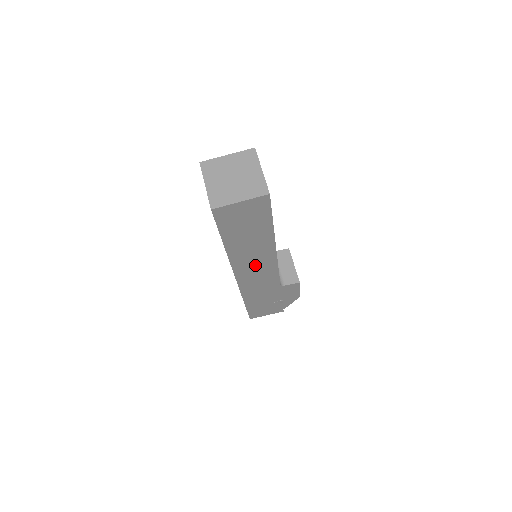
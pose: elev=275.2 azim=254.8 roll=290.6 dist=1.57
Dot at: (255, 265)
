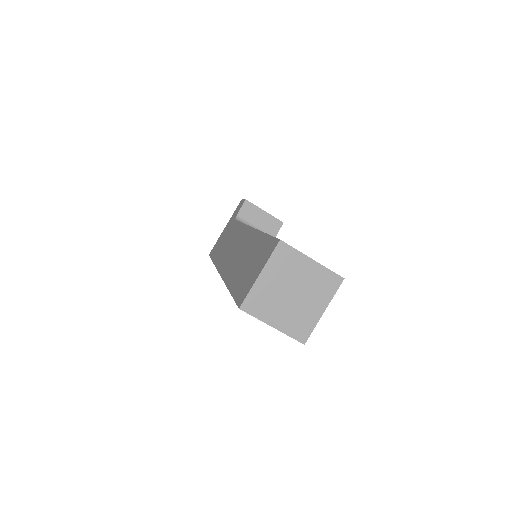
Dot at: occluded
